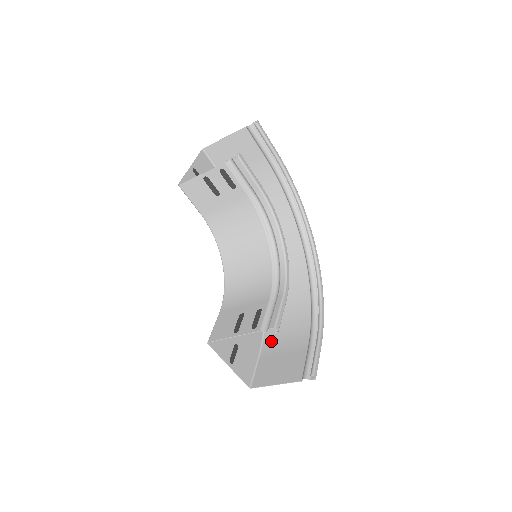
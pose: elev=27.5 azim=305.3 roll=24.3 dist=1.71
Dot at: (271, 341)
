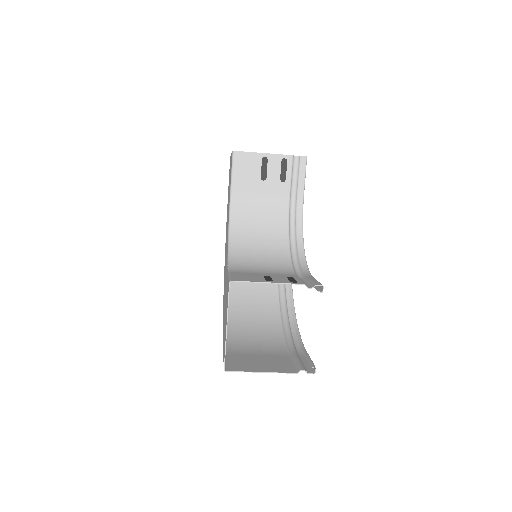
Dot at: (237, 346)
